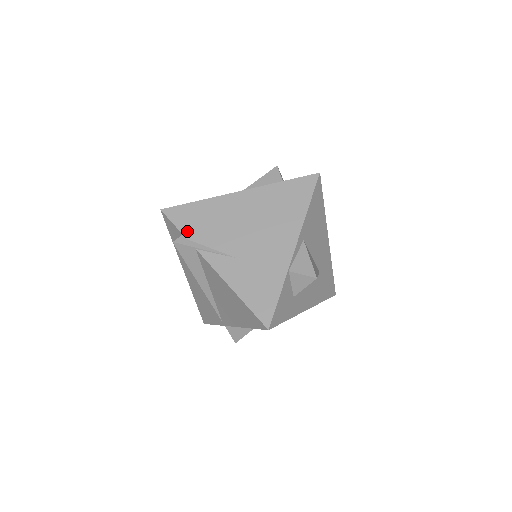
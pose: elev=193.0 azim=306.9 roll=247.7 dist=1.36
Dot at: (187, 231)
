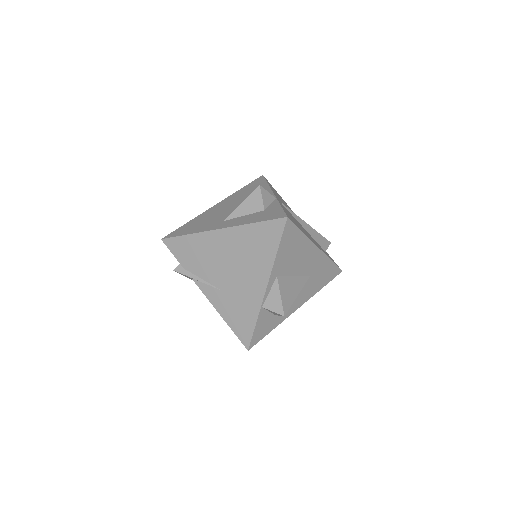
Dot at: (183, 261)
